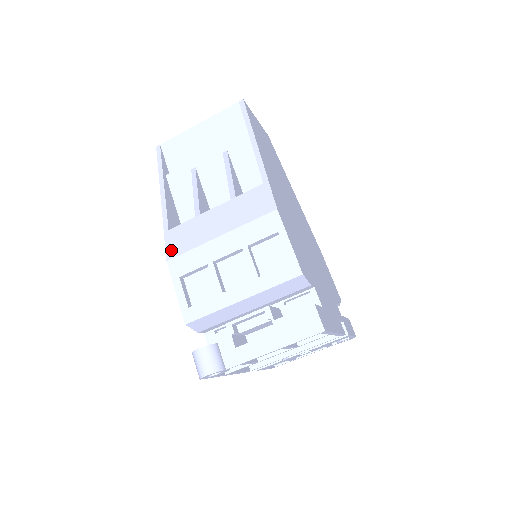
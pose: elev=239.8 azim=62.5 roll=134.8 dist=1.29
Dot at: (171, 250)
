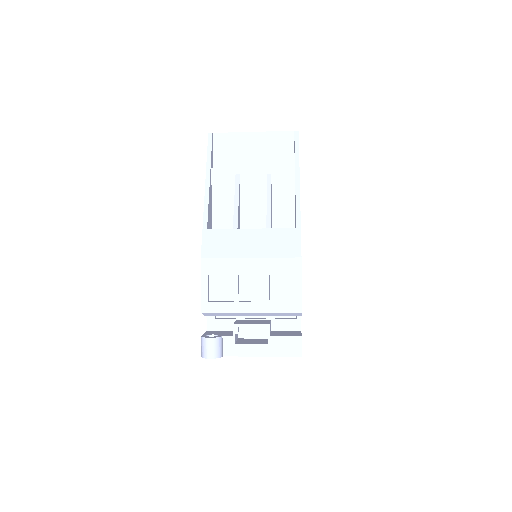
Dot at: (207, 250)
